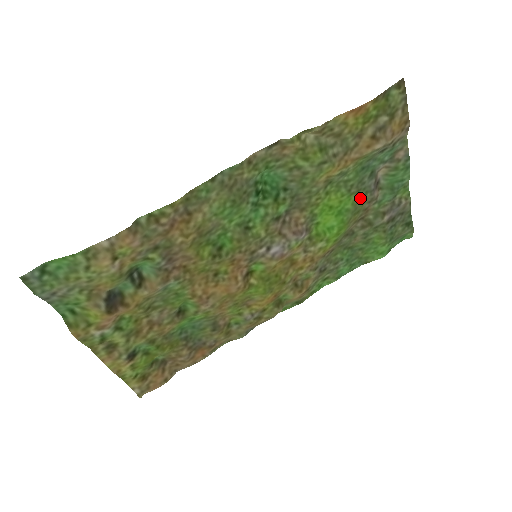
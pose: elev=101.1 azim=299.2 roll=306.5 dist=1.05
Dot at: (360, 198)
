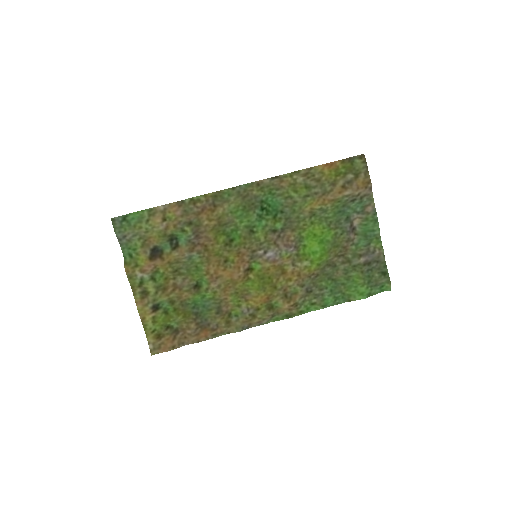
Dot at: (338, 235)
